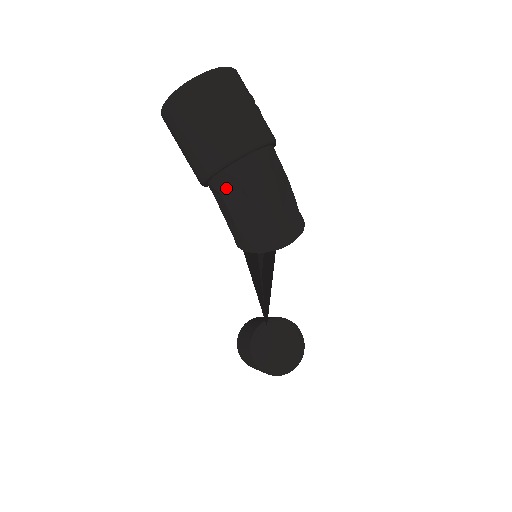
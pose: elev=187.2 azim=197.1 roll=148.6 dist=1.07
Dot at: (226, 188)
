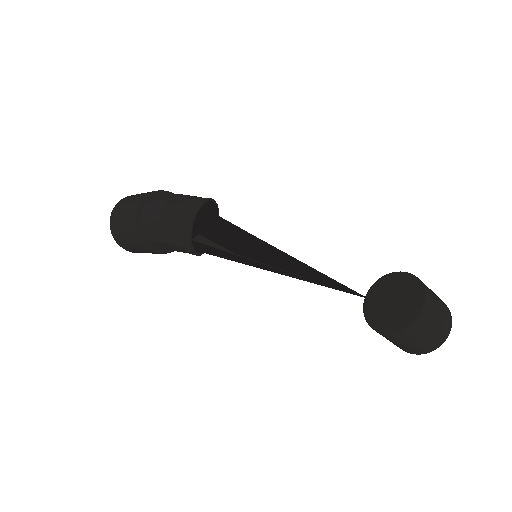
Dot at: (151, 236)
